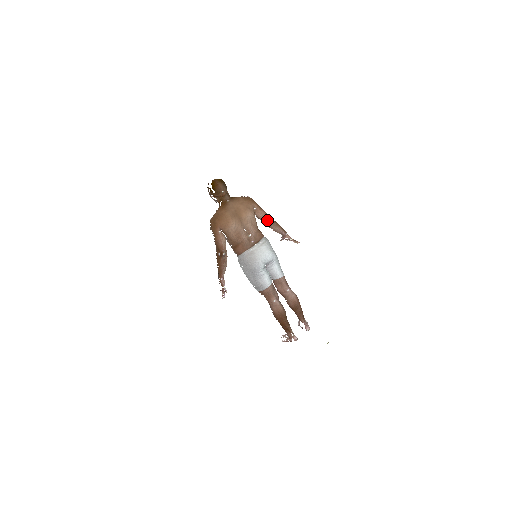
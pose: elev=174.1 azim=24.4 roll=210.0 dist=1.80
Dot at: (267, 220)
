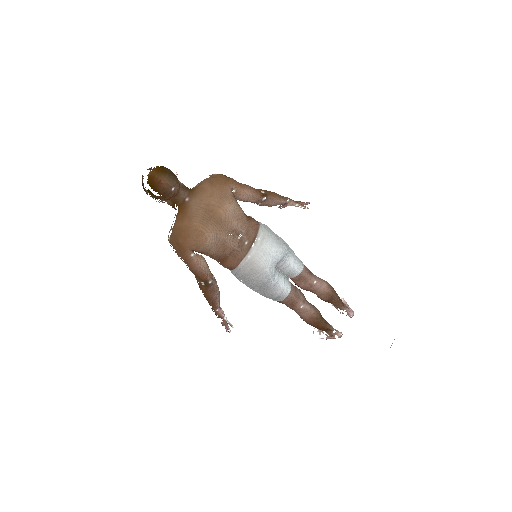
Dot at: (257, 198)
